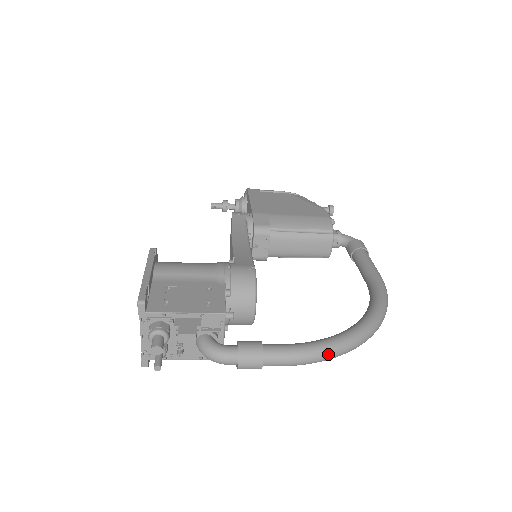
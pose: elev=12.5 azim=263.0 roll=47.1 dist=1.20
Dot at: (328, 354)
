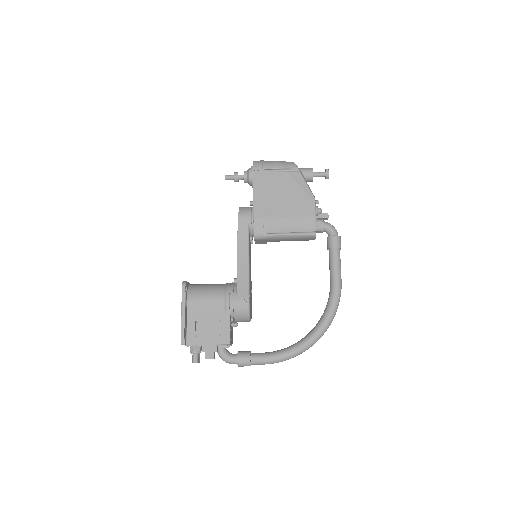
Dot at: occluded
